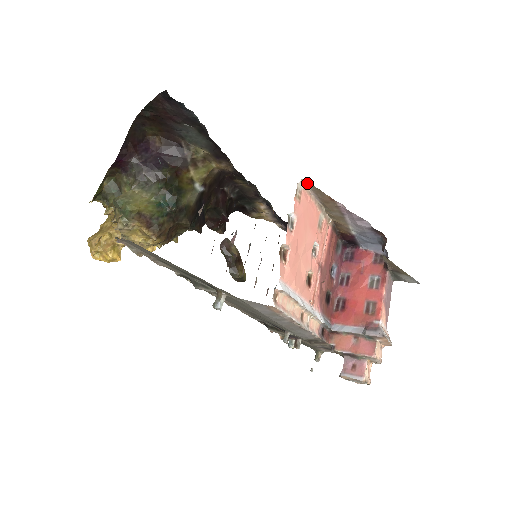
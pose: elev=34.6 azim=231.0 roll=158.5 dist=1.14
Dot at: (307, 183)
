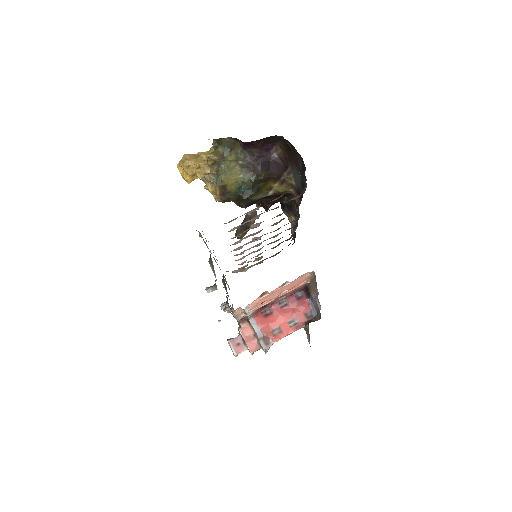
Dot at: (314, 273)
